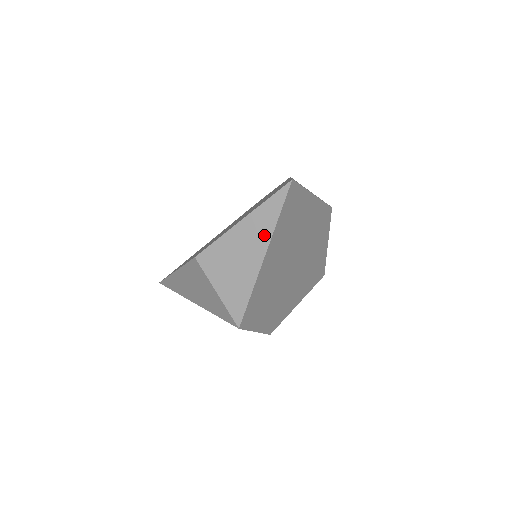
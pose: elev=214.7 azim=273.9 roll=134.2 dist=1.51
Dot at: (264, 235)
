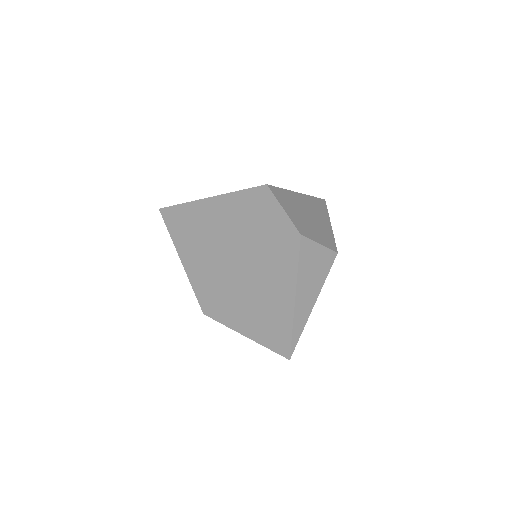
Dot at: occluded
